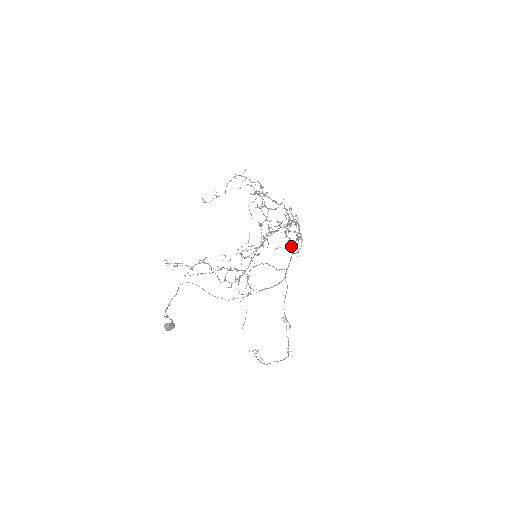
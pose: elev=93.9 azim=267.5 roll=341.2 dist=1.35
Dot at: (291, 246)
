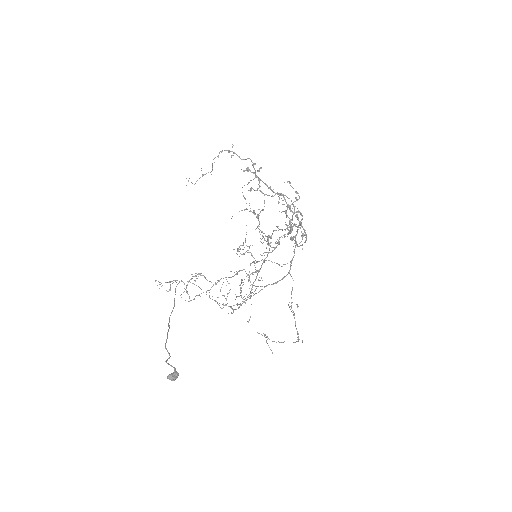
Dot at: (294, 237)
